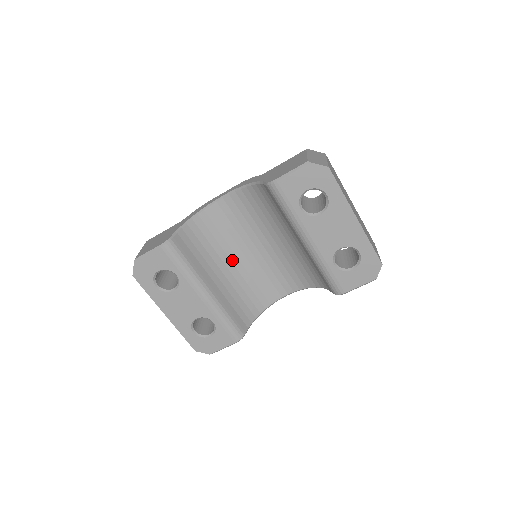
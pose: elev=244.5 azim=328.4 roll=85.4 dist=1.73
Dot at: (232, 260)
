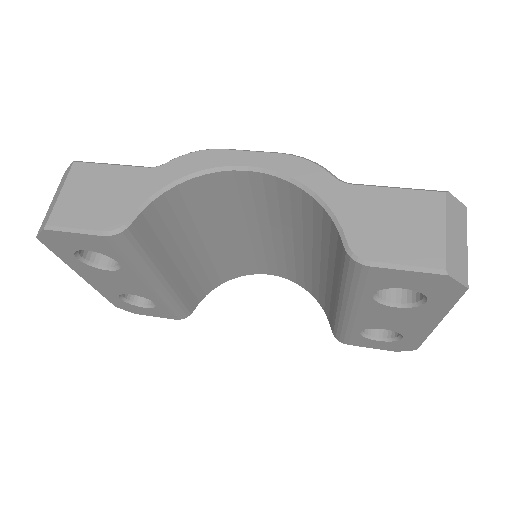
Dot at: (215, 235)
